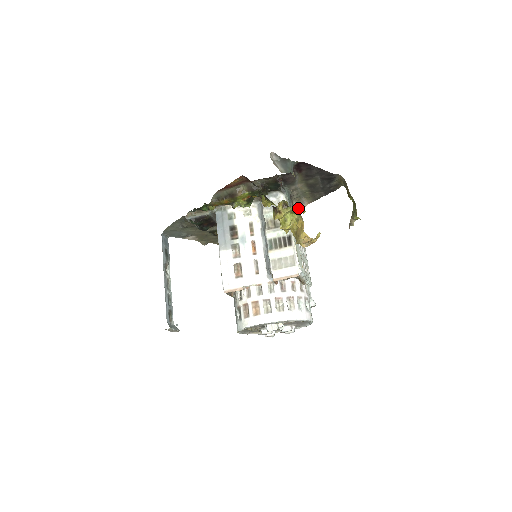
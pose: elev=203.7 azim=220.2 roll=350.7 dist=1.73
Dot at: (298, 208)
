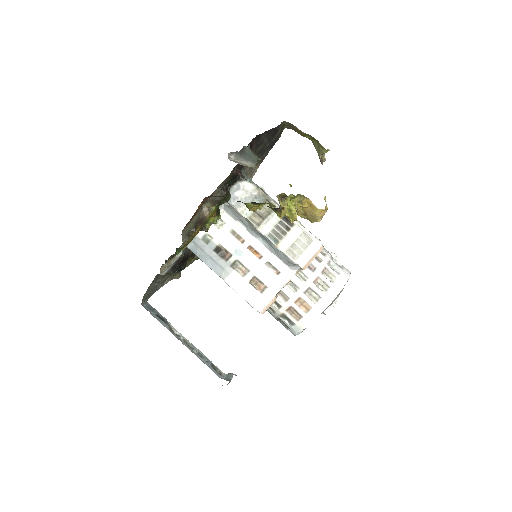
Dot at: occluded
